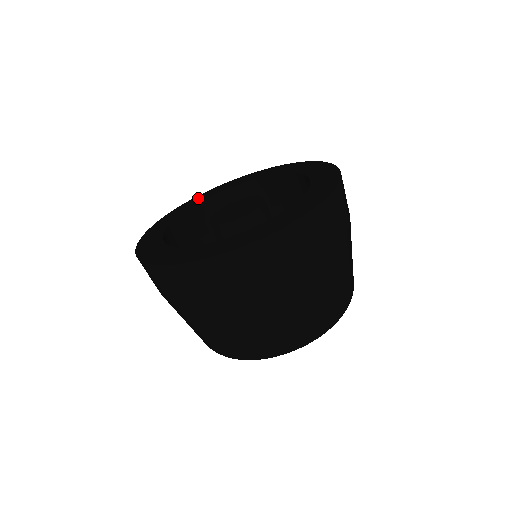
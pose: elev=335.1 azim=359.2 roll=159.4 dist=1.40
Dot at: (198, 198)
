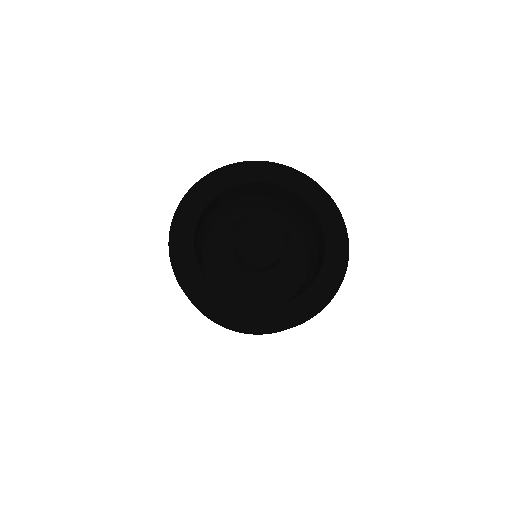
Dot at: (254, 169)
